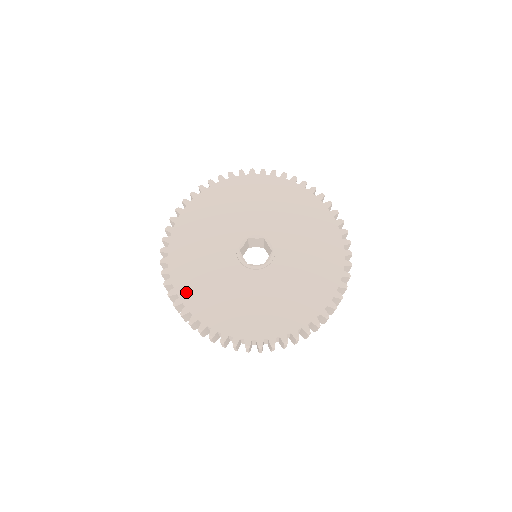
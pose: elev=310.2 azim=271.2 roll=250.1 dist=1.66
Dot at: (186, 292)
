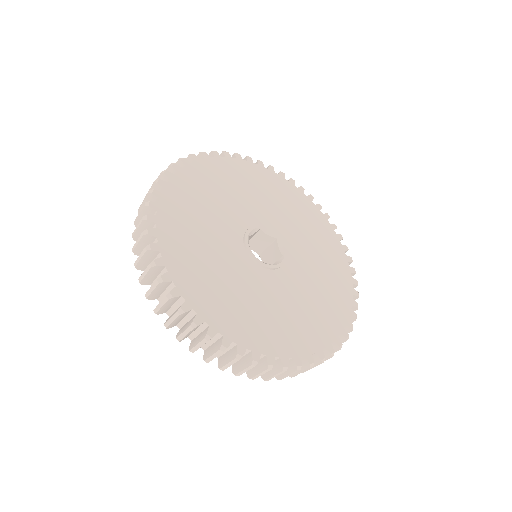
Dot at: (252, 338)
